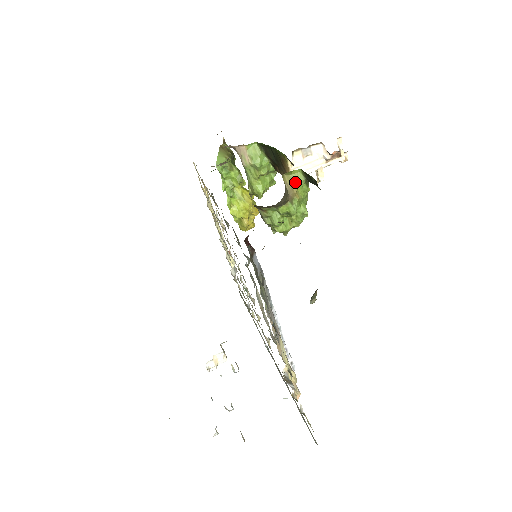
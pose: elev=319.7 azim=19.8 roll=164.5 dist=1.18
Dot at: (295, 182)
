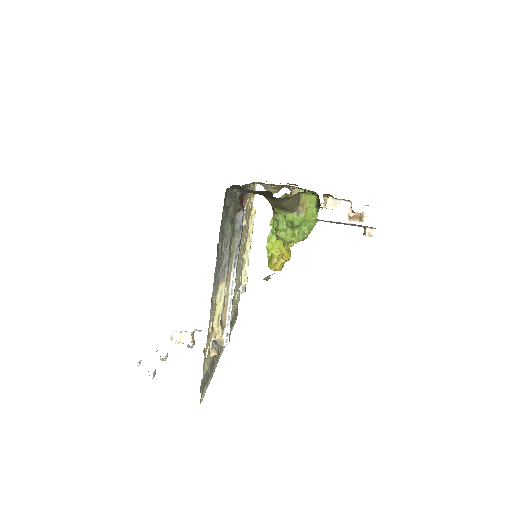
Dot at: (308, 202)
